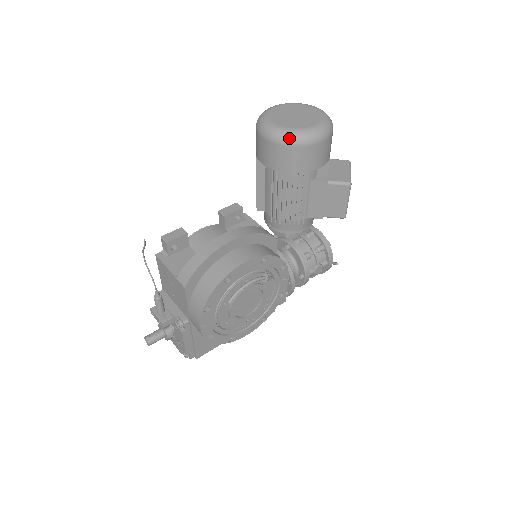
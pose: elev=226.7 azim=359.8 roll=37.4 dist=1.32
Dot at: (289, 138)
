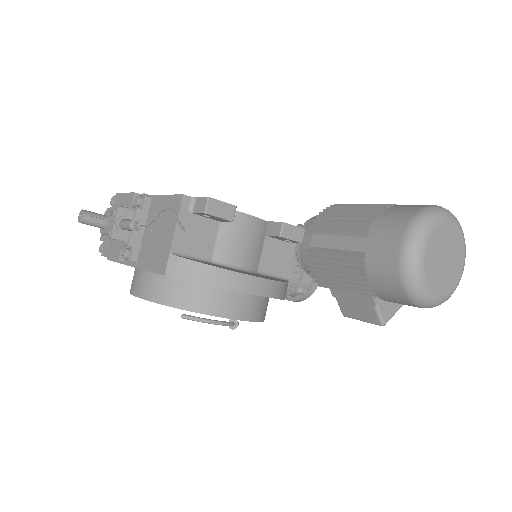
Dot at: (412, 283)
